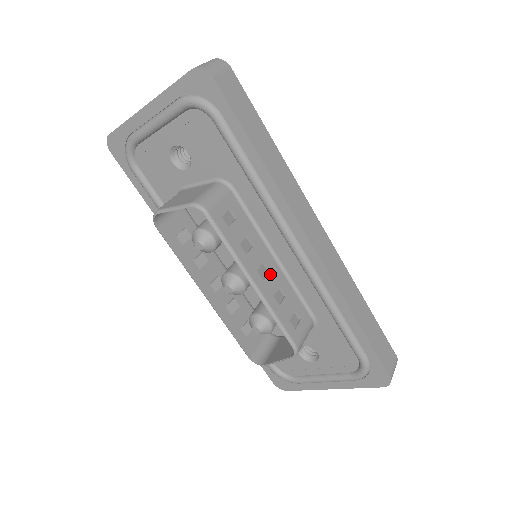
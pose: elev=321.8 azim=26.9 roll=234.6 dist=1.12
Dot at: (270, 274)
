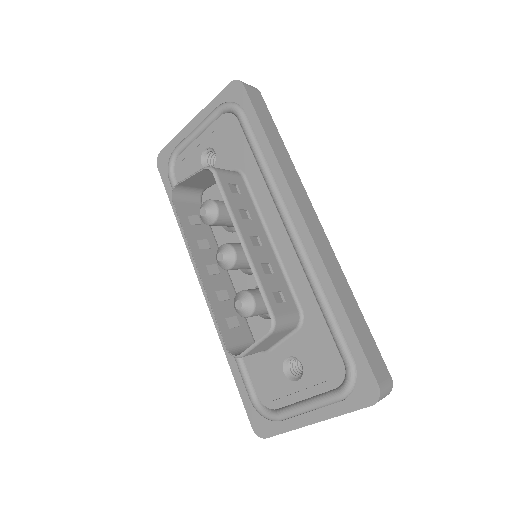
Dot at: (262, 248)
